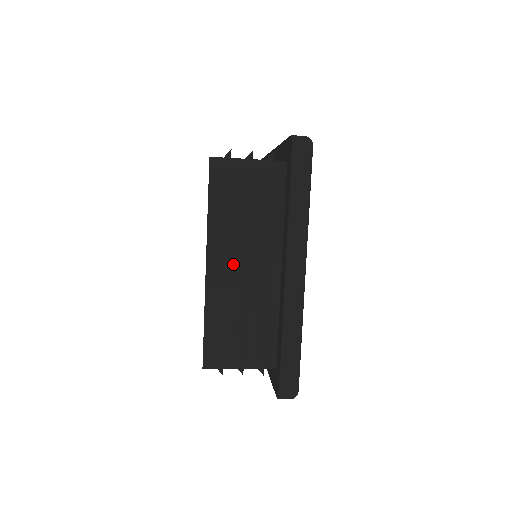
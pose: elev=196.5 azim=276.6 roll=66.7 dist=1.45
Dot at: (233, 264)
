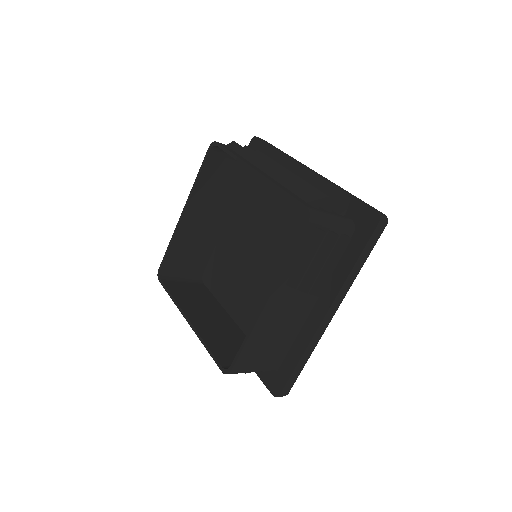
Dot at: occluded
